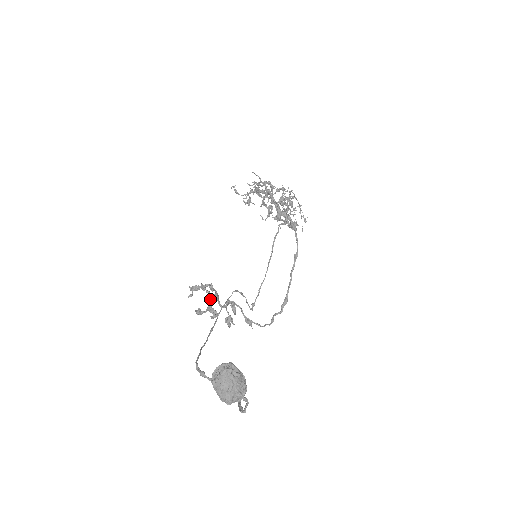
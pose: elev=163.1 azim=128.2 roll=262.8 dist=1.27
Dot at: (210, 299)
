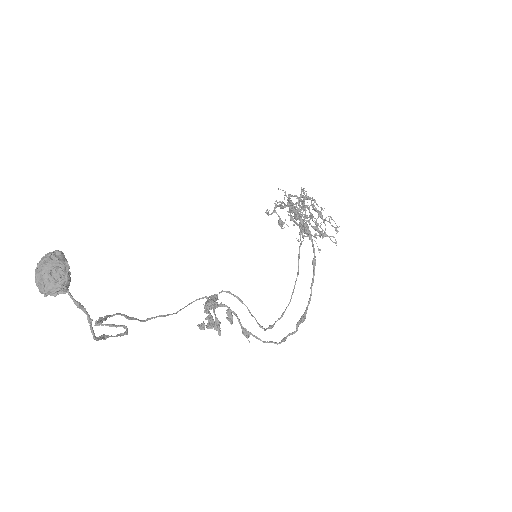
Dot at: occluded
